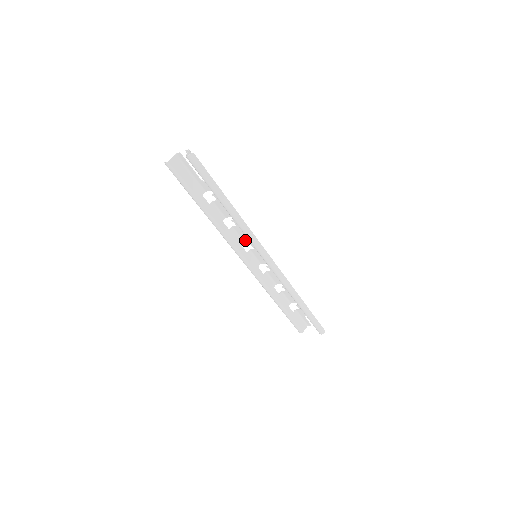
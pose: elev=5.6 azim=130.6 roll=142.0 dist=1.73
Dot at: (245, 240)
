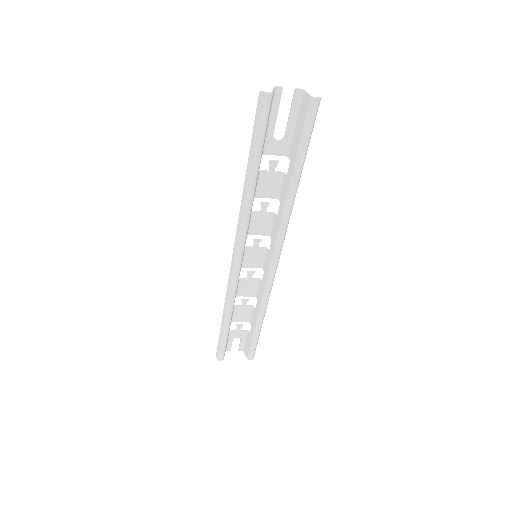
Dot at: (252, 233)
